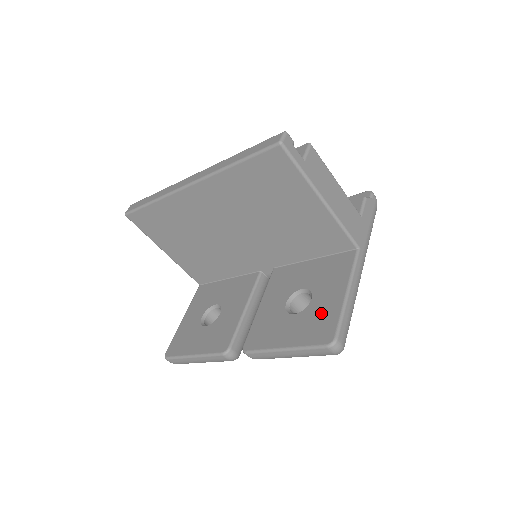
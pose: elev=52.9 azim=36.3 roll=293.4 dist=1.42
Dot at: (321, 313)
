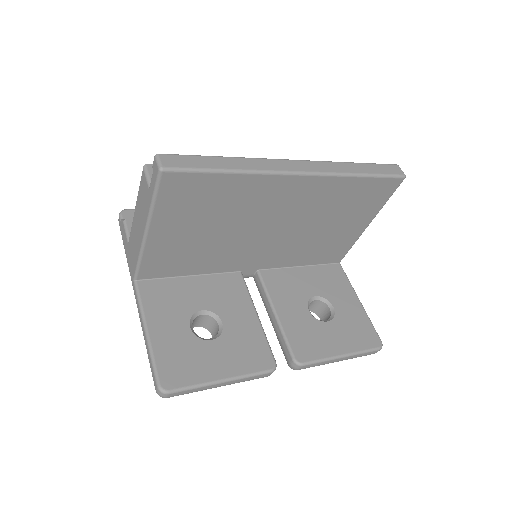
Dot at: (354, 320)
